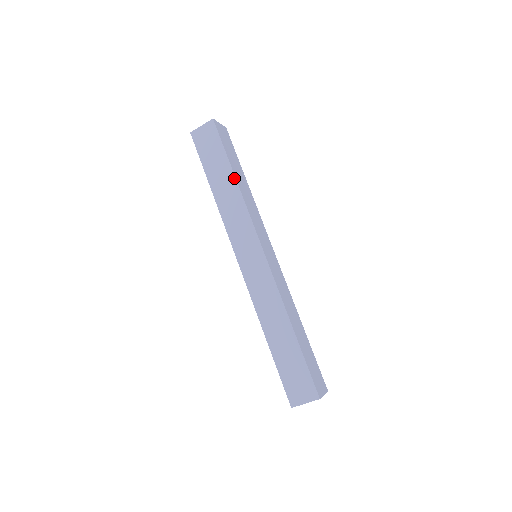
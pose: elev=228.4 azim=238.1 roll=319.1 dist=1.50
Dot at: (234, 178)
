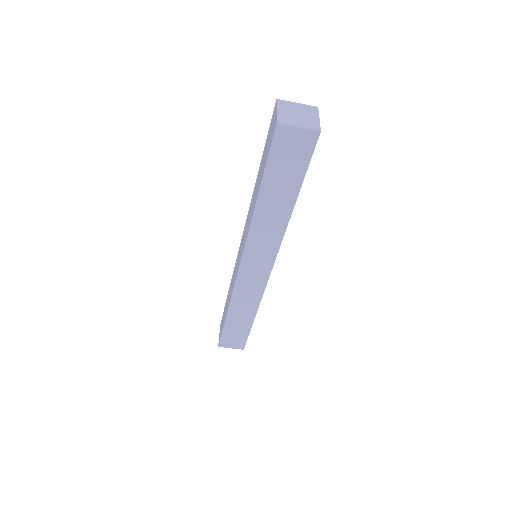
Dot at: (292, 208)
